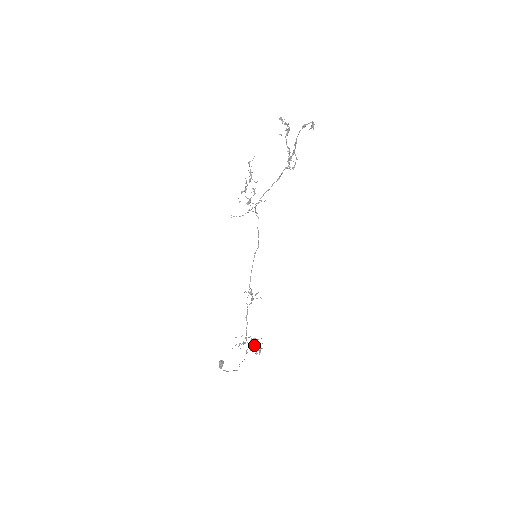
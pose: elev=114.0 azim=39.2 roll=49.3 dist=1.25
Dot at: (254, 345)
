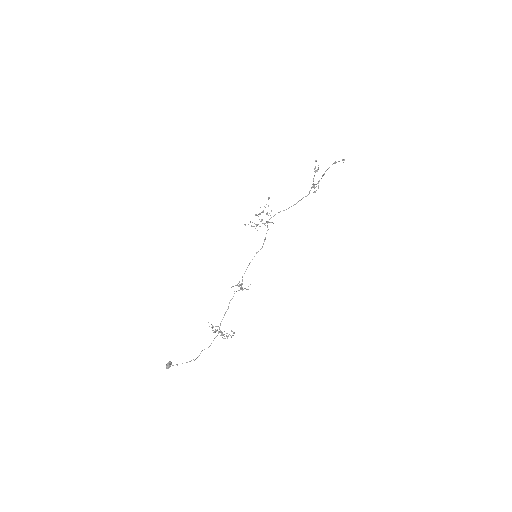
Dot at: occluded
